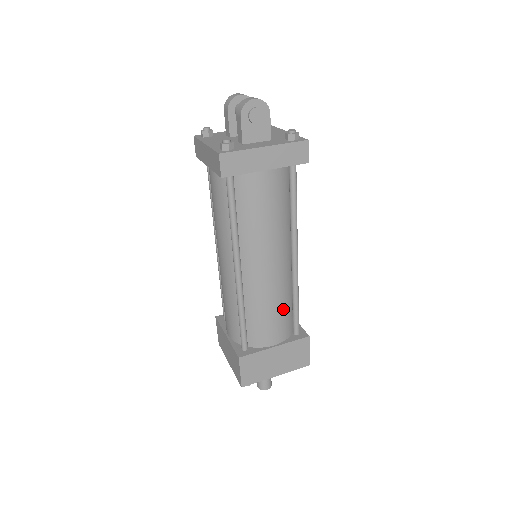
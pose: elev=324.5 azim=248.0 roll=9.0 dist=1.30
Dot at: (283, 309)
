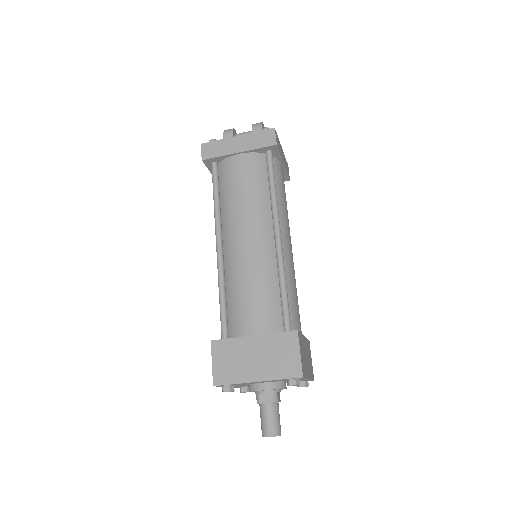
Dot at: occluded
